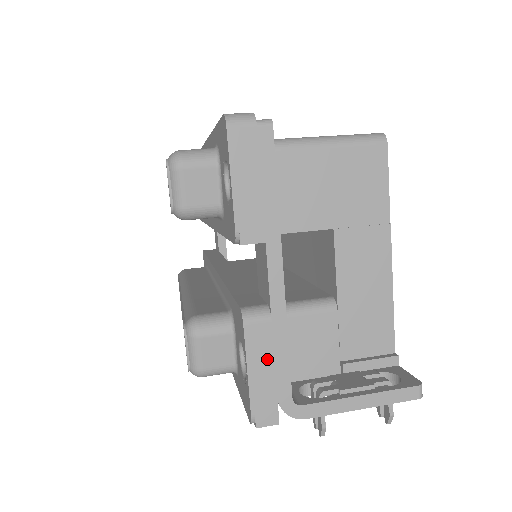
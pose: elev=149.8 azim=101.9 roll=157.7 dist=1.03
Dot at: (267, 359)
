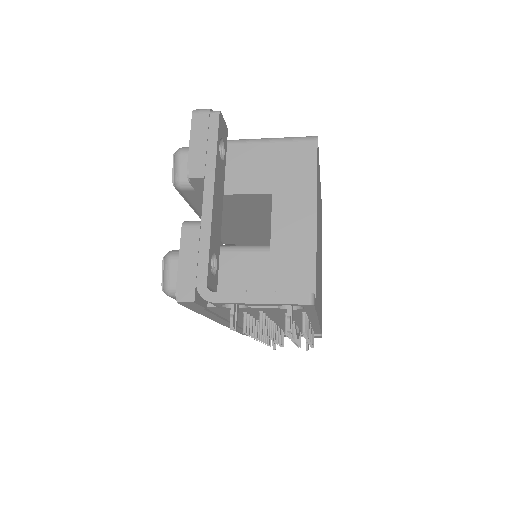
Dot at: (193, 253)
